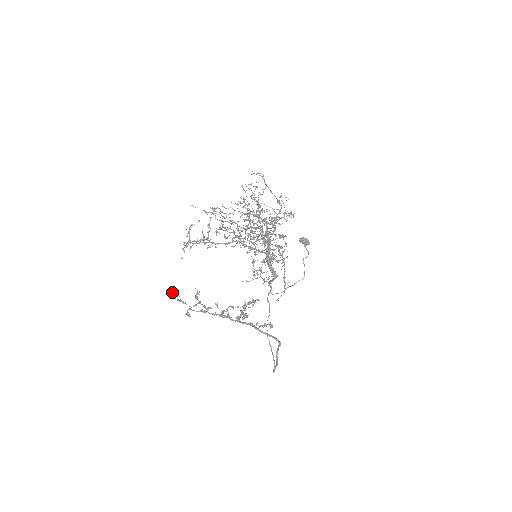
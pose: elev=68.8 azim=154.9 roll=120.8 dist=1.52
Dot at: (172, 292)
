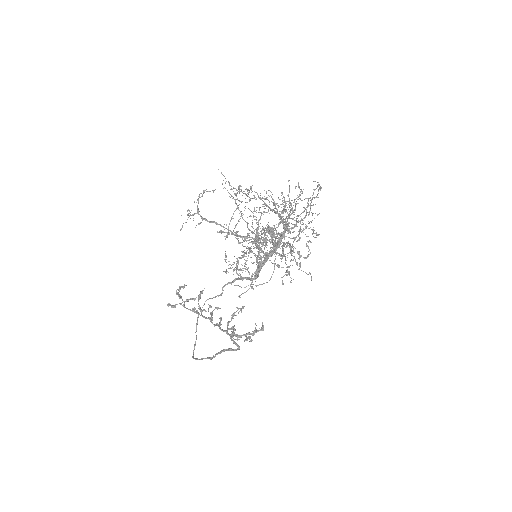
Dot at: (180, 286)
